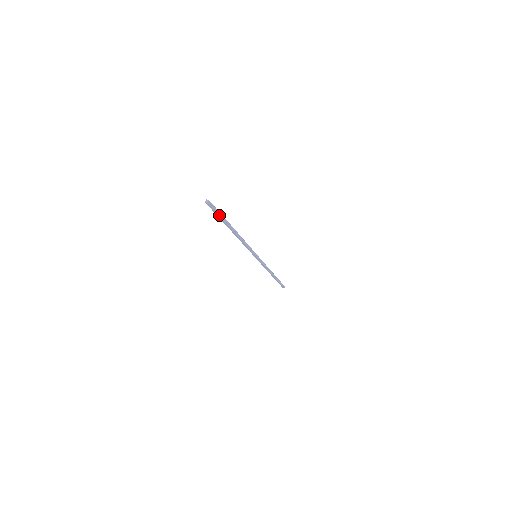
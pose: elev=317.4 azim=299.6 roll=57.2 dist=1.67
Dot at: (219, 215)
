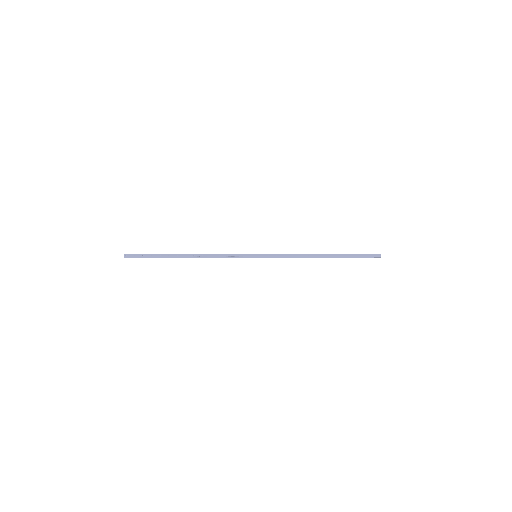
Dot at: (148, 257)
